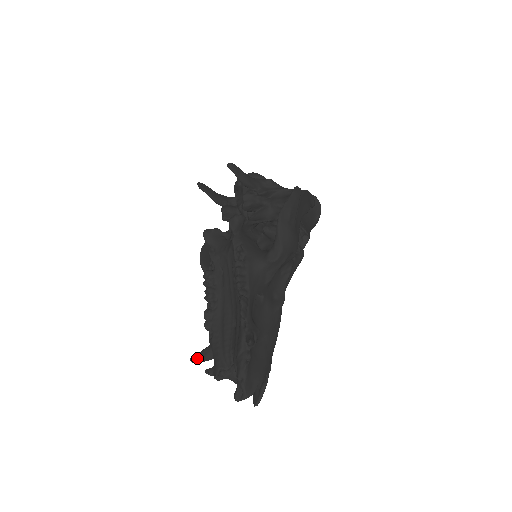
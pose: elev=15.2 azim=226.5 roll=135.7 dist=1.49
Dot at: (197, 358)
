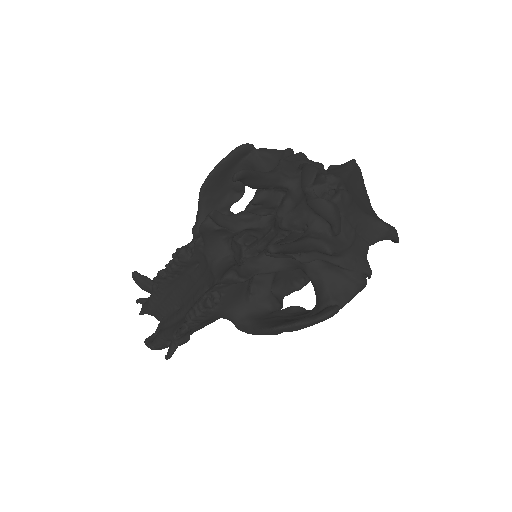
Dot at: (136, 283)
